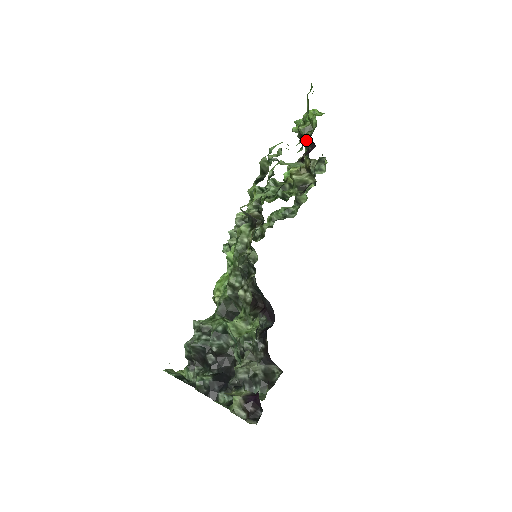
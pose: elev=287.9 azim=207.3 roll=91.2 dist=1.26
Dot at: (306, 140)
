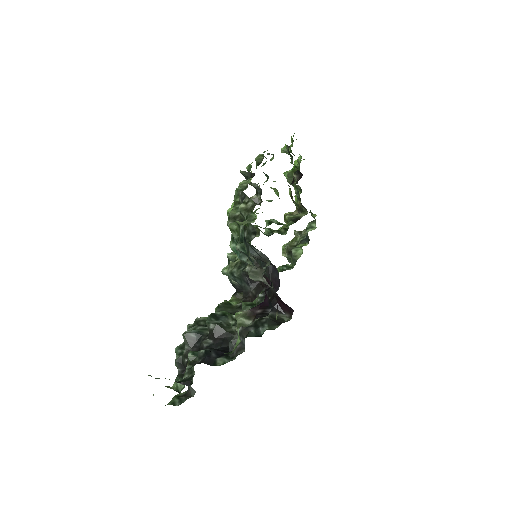
Dot at: (294, 175)
